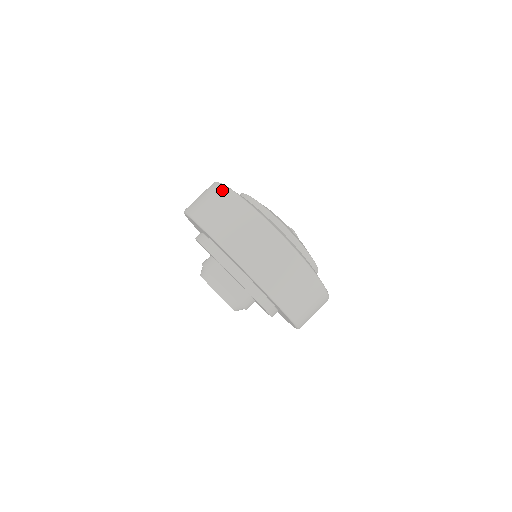
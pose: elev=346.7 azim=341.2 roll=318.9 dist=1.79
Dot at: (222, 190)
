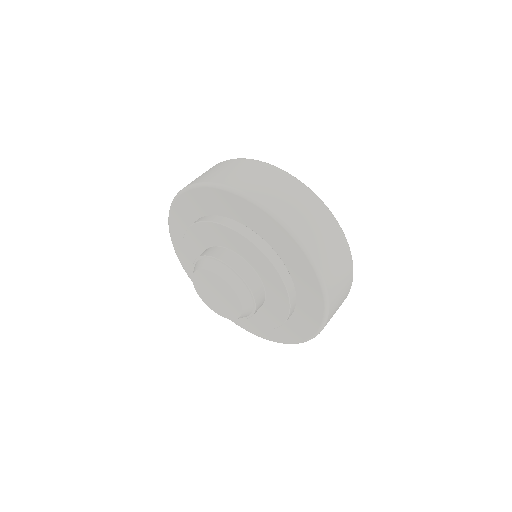
Dot at: (238, 160)
